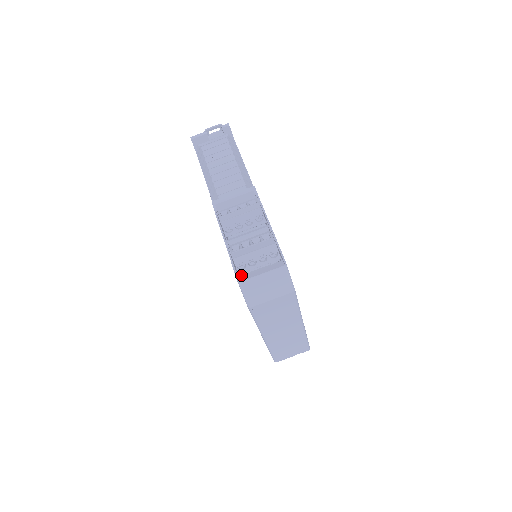
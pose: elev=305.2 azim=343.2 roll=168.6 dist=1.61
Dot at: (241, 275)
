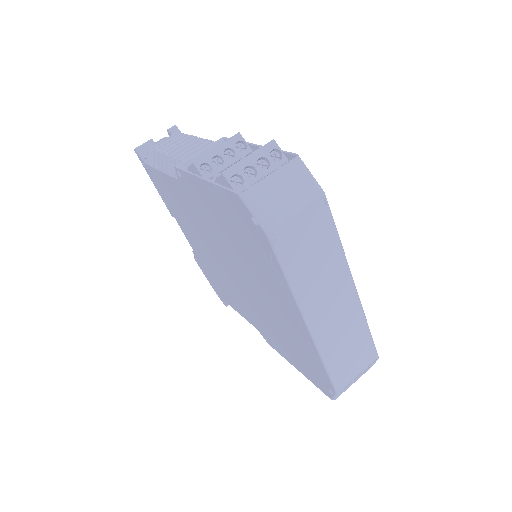
Dot at: occluded
